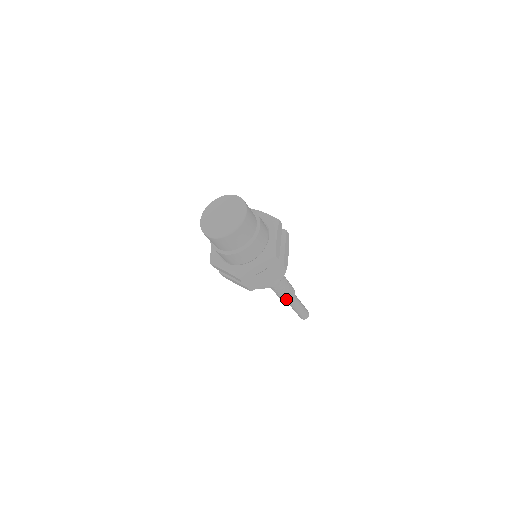
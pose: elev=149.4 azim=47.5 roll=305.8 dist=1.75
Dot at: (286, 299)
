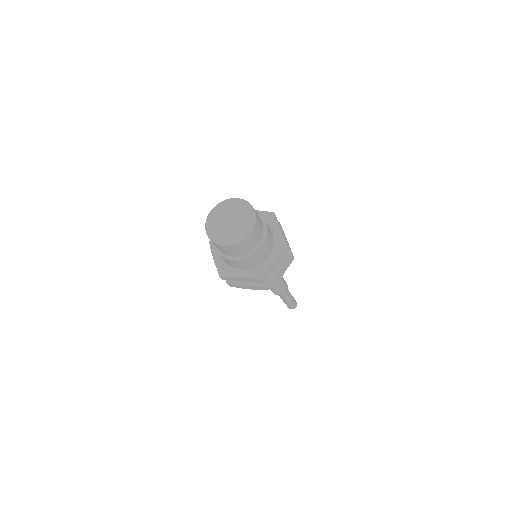
Dot at: (282, 292)
